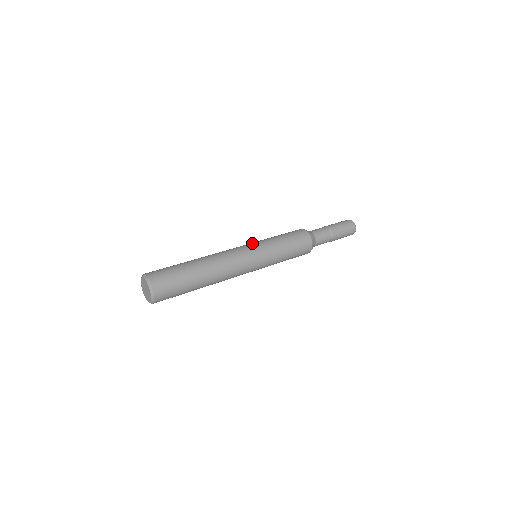
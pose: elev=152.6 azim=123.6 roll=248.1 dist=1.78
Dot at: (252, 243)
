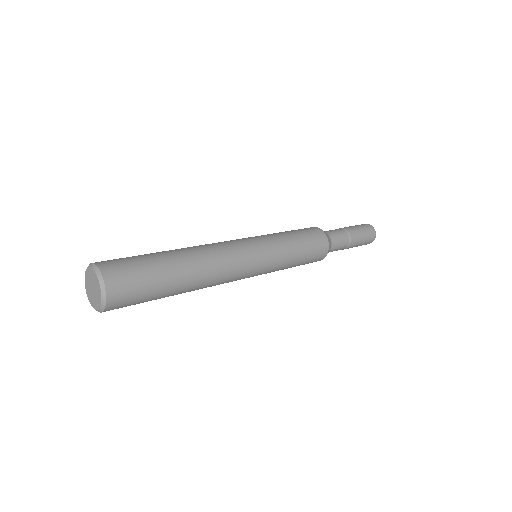
Dot at: occluded
